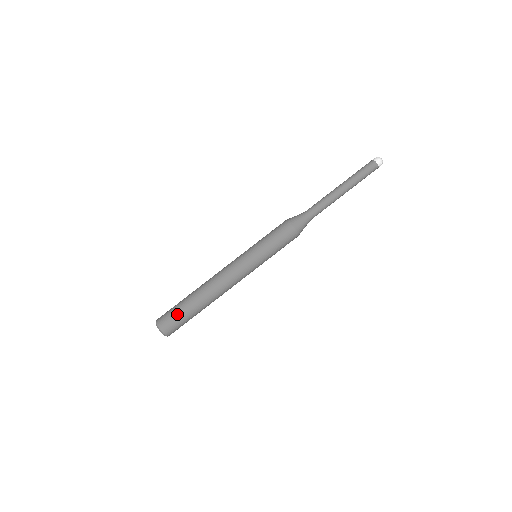
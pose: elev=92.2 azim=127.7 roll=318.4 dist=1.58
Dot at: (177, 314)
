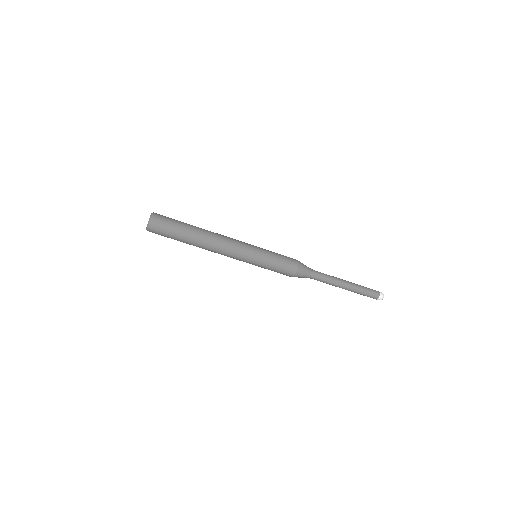
Dot at: (171, 227)
